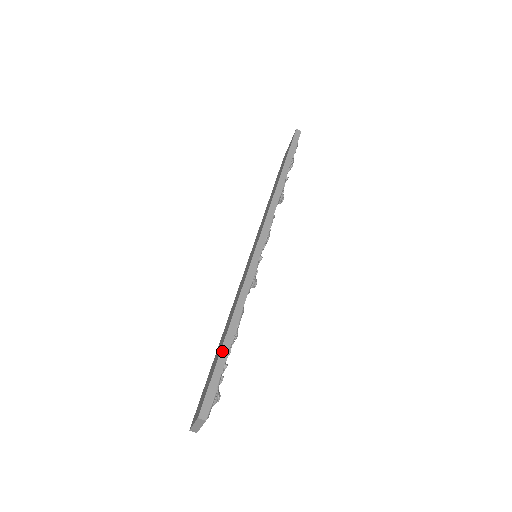
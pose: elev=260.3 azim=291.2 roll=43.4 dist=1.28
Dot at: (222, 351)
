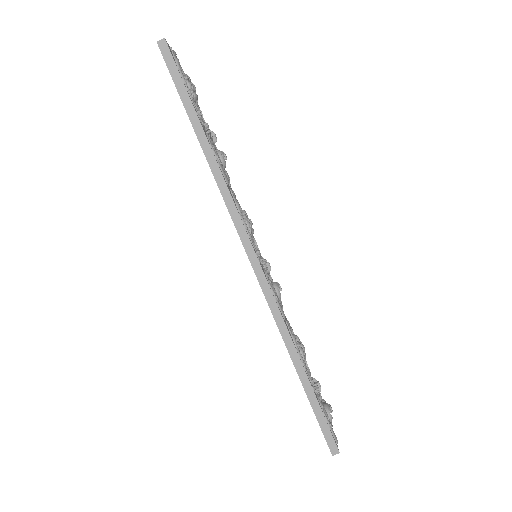
Dot at: (308, 396)
